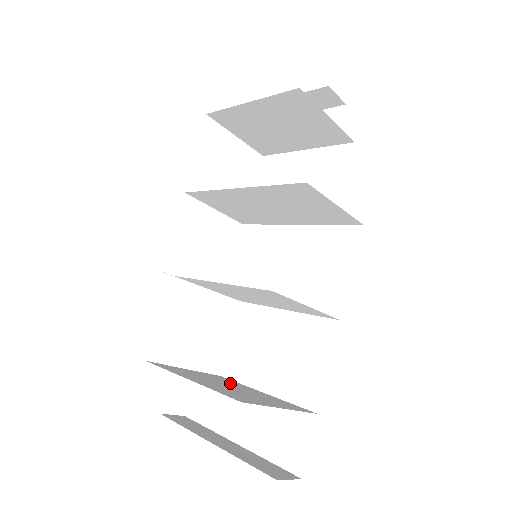
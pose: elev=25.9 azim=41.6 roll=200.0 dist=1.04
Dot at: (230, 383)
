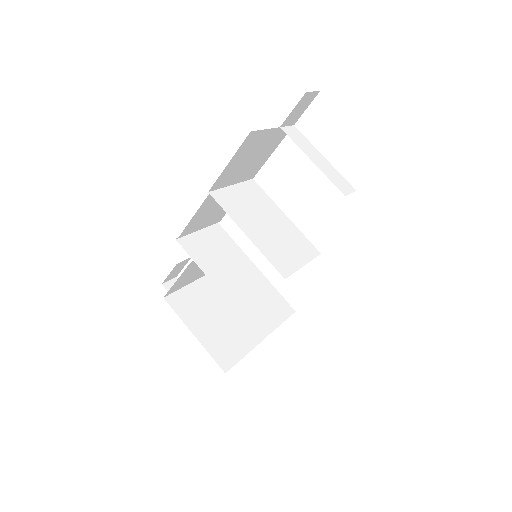
Dot at: (215, 303)
